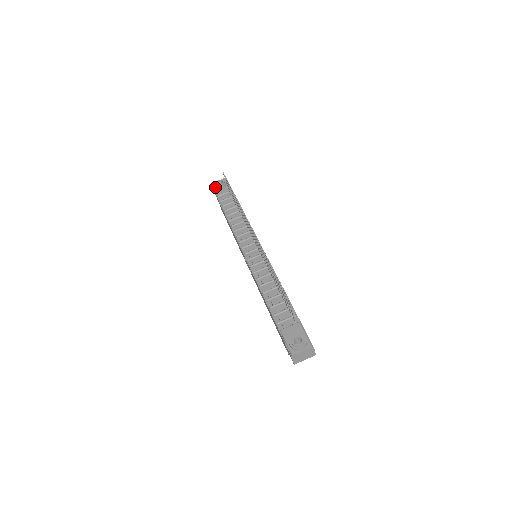
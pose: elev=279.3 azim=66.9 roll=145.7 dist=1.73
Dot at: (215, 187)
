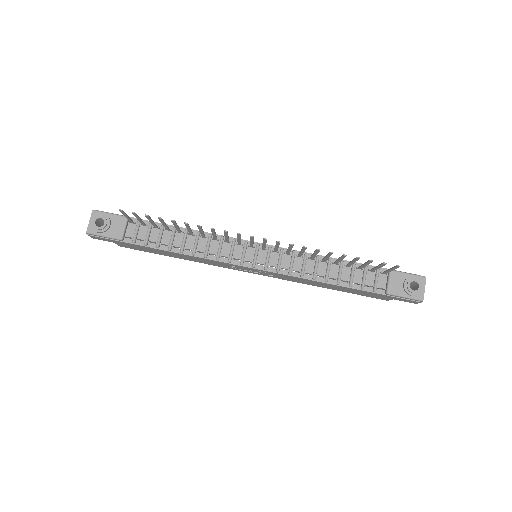
Dot at: (100, 233)
